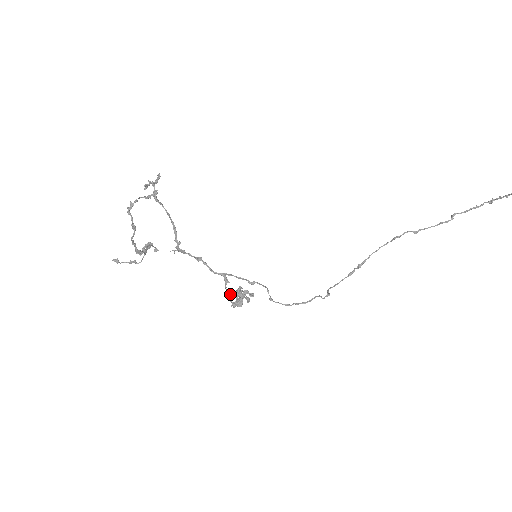
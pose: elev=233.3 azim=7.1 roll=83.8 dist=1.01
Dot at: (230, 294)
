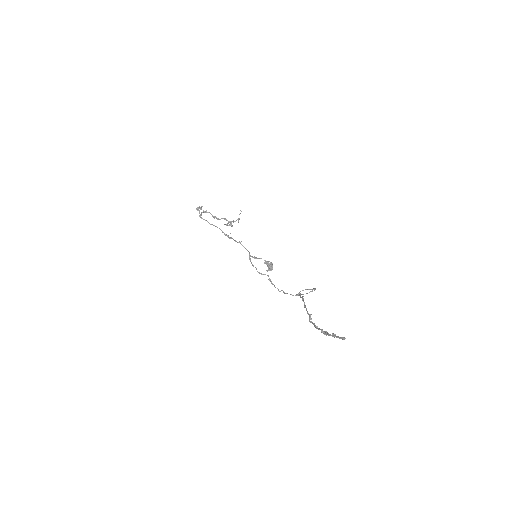
Dot at: (265, 261)
